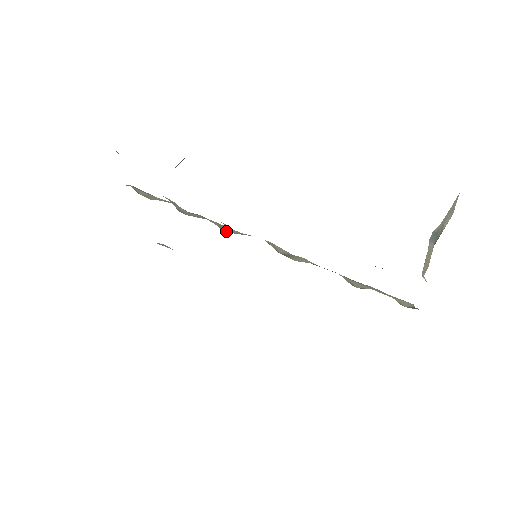
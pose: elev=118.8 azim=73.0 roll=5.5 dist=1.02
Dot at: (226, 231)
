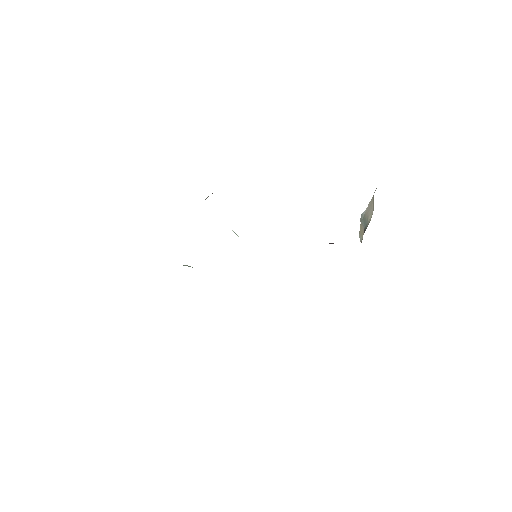
Dot at: occluded
